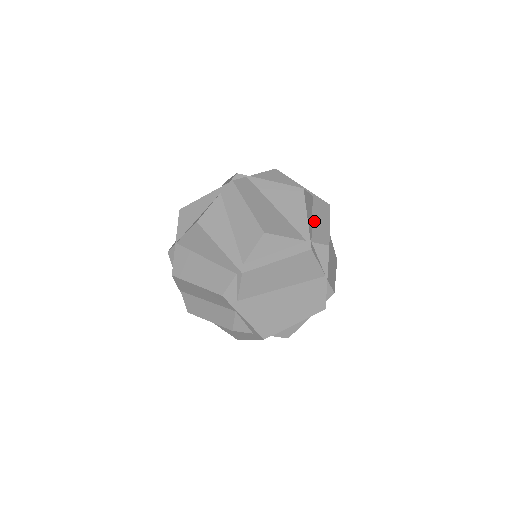
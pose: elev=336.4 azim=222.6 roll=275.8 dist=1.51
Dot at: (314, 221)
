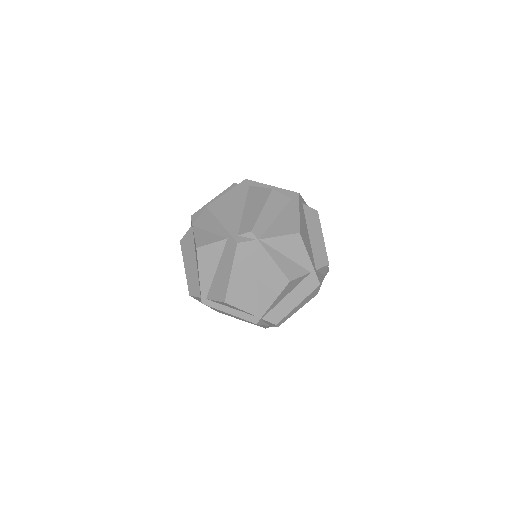
Dot at: (284, 300)
